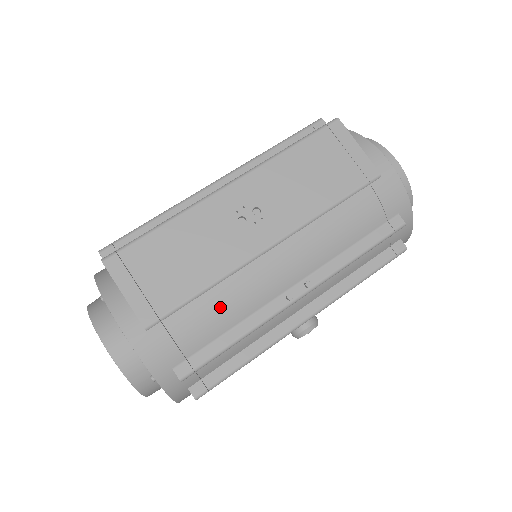
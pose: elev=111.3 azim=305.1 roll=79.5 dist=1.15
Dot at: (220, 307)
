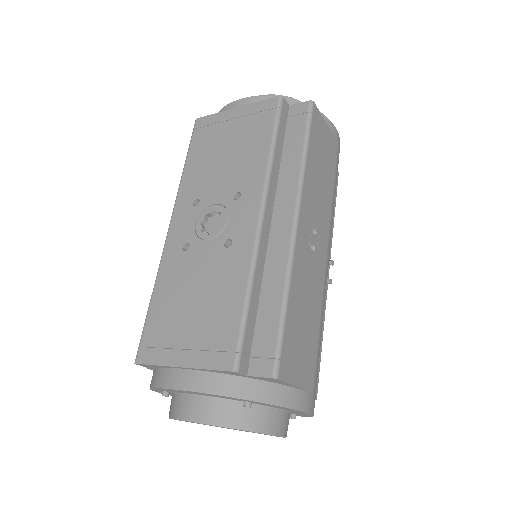
Dot at: occluded
